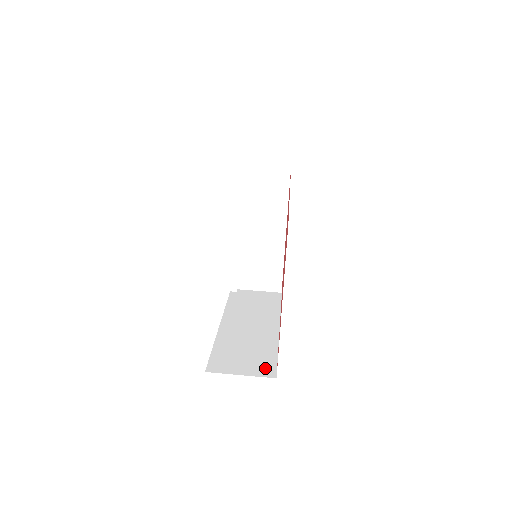
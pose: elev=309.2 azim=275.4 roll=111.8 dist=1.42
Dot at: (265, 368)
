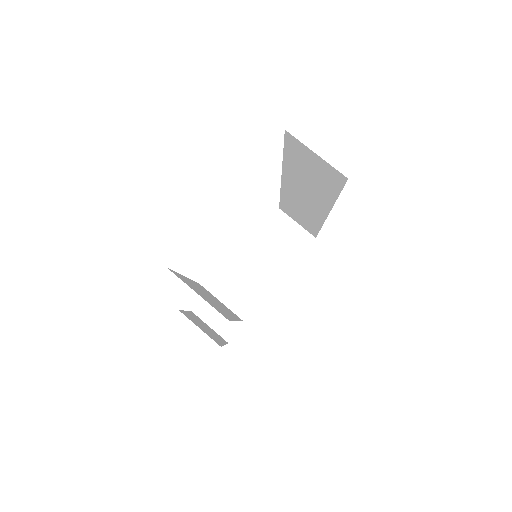
Dot at: occluded
